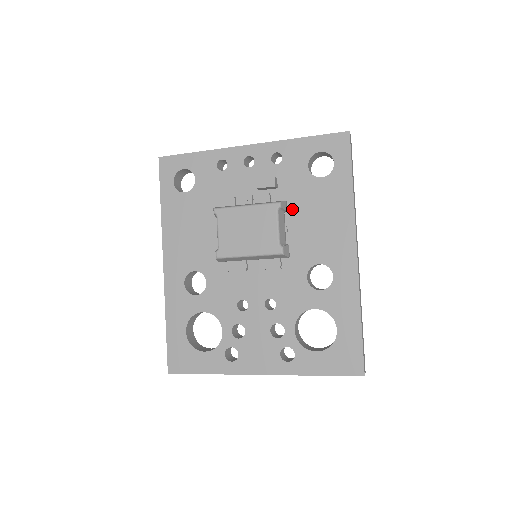
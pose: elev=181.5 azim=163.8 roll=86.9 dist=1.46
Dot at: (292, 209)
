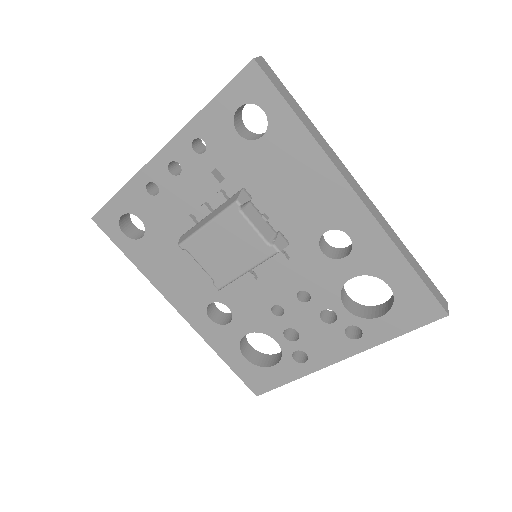
Dot at: (256, 192)
